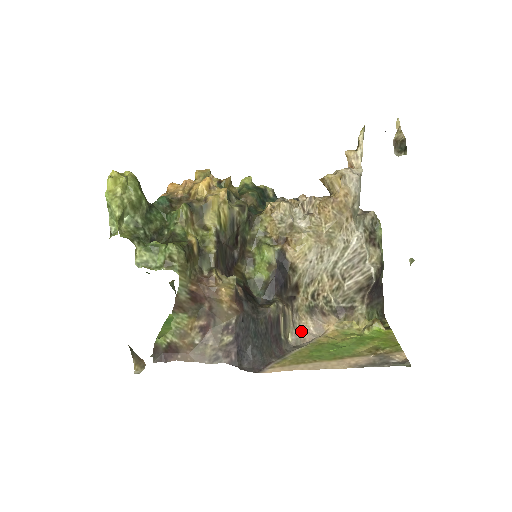
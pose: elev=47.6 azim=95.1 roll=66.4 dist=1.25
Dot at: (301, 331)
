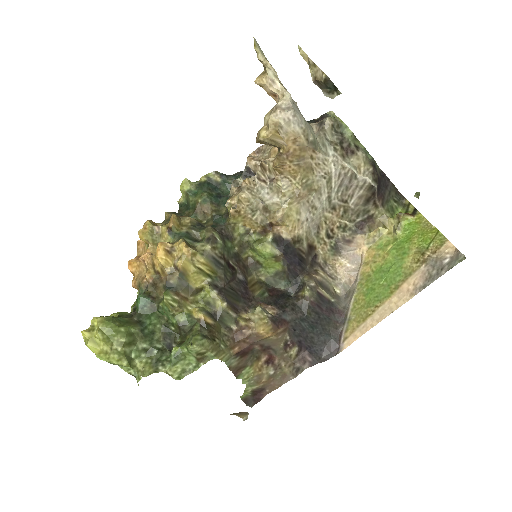
Dot at: (342, 276)
